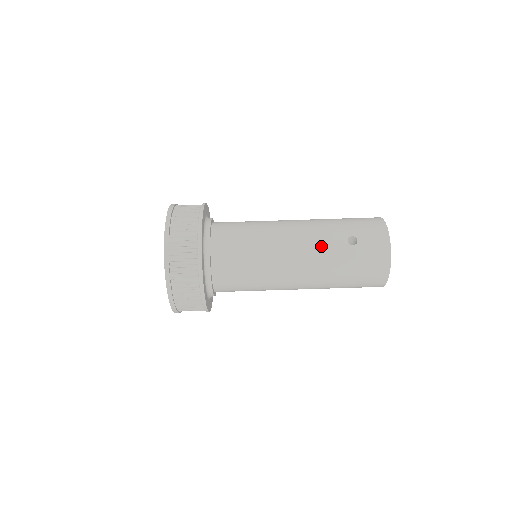
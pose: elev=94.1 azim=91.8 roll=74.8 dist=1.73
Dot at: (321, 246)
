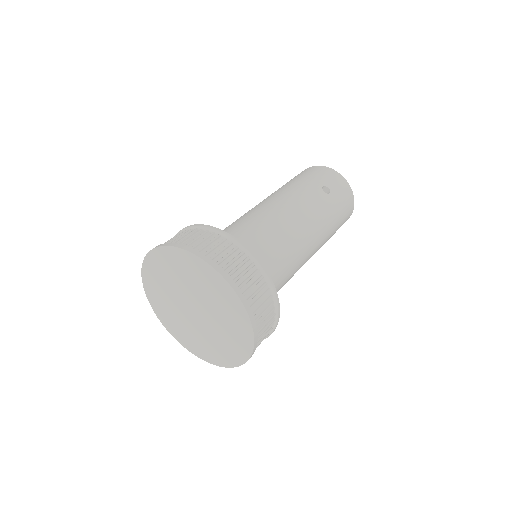
Dot at: (314, 207)
